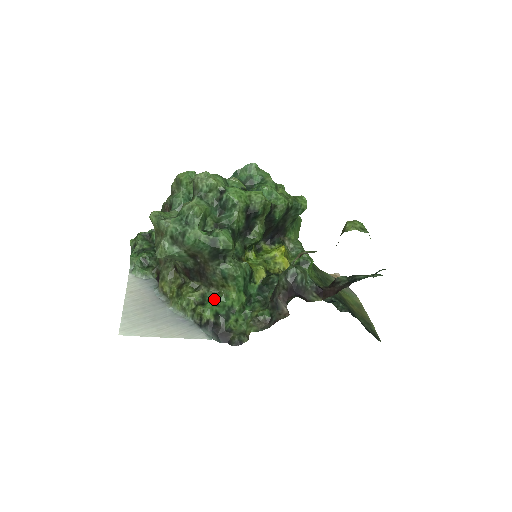
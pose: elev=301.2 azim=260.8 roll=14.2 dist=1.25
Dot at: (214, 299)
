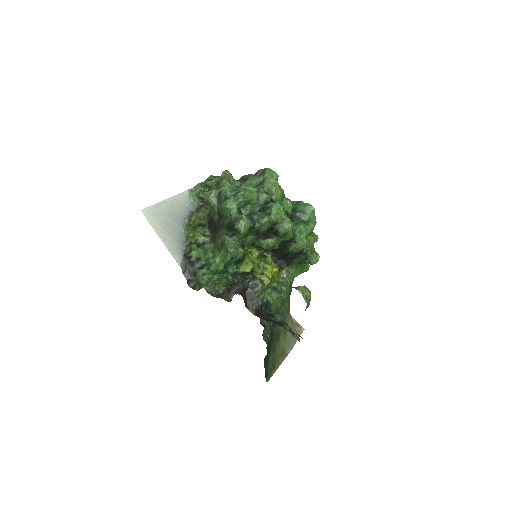
Dot at: (207, 250)
